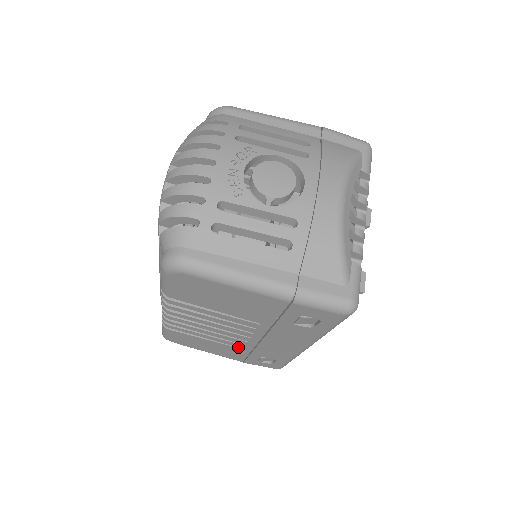
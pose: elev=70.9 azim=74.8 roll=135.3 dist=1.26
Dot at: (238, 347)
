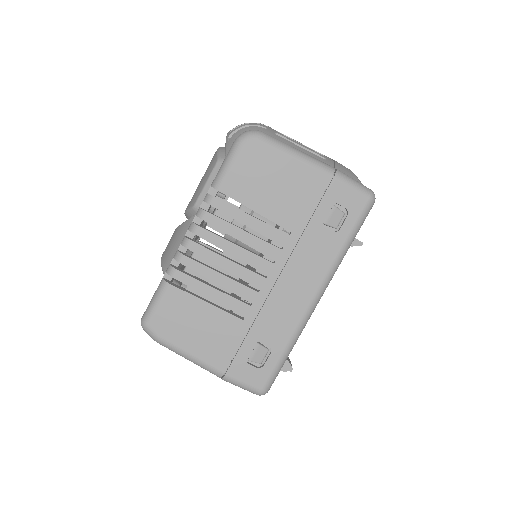
Dot at: (238, 317)
